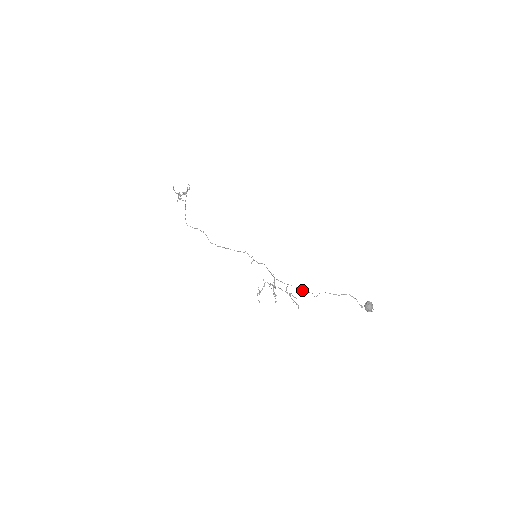
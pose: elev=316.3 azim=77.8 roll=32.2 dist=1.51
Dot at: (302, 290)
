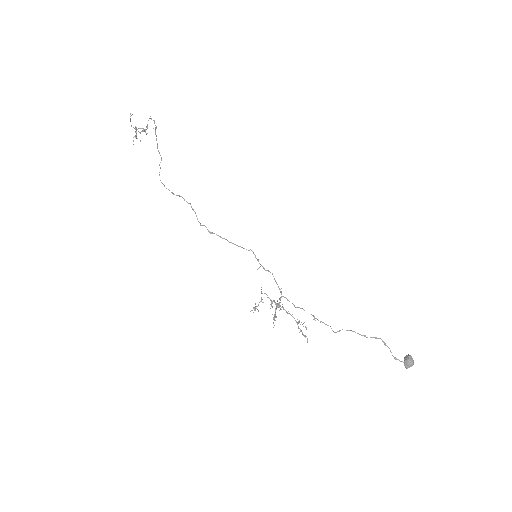
Dot at: (318, 320)
